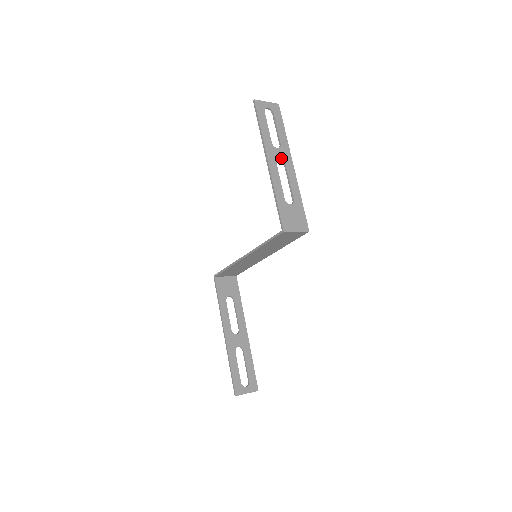
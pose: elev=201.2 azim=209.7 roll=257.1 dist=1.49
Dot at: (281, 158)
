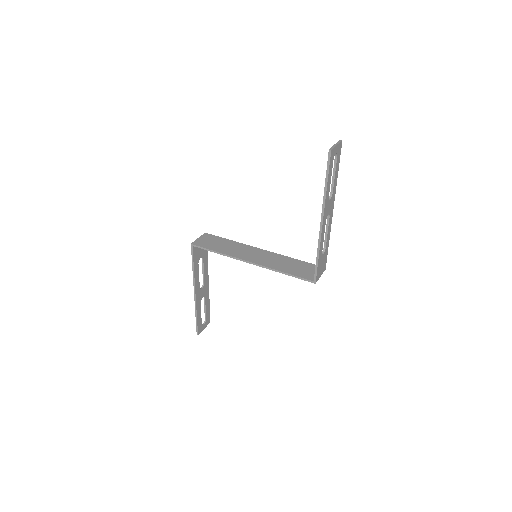
Dot at: (329, 210)
